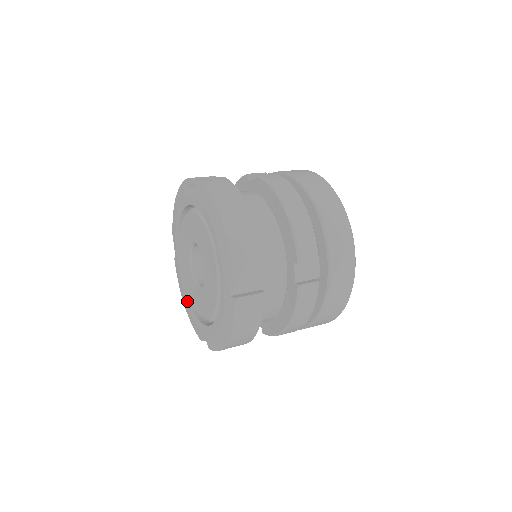
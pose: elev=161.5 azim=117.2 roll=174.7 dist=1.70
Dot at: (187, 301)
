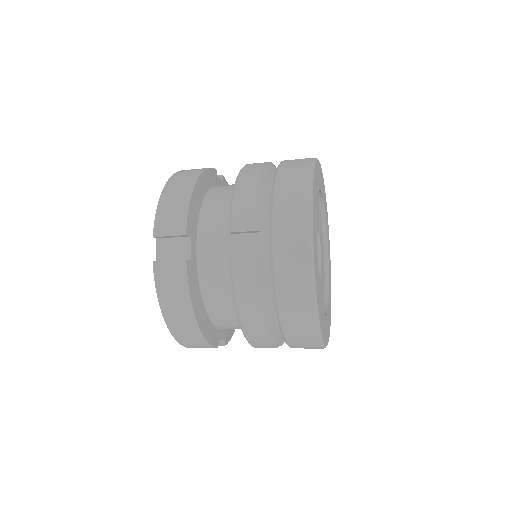
Dot at: occluded
